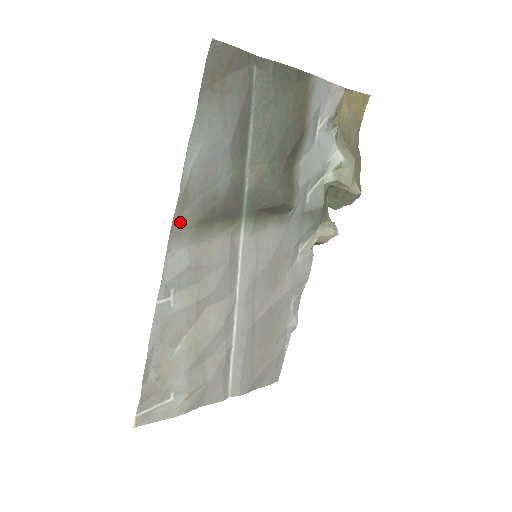
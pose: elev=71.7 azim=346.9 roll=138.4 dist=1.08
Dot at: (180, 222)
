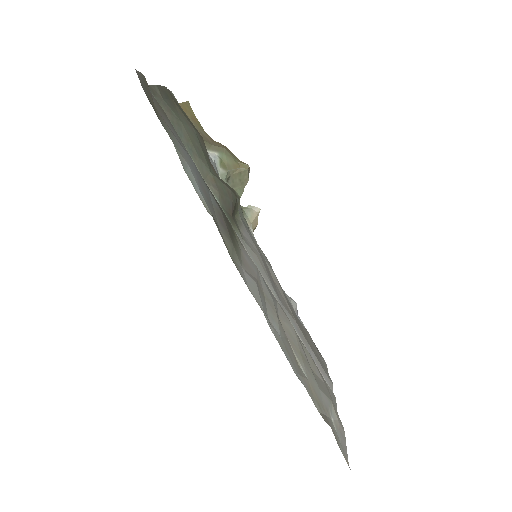
Dot at: (228, 248)
